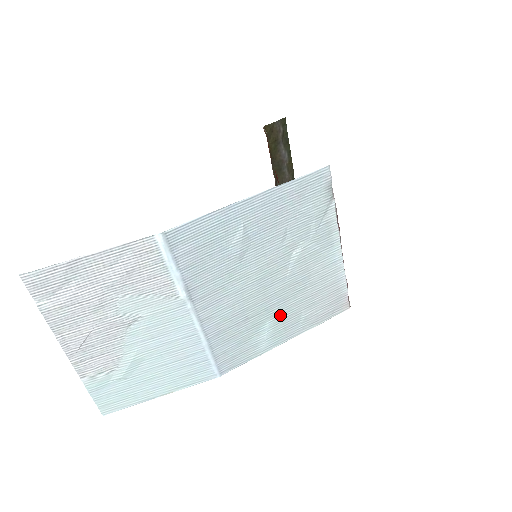
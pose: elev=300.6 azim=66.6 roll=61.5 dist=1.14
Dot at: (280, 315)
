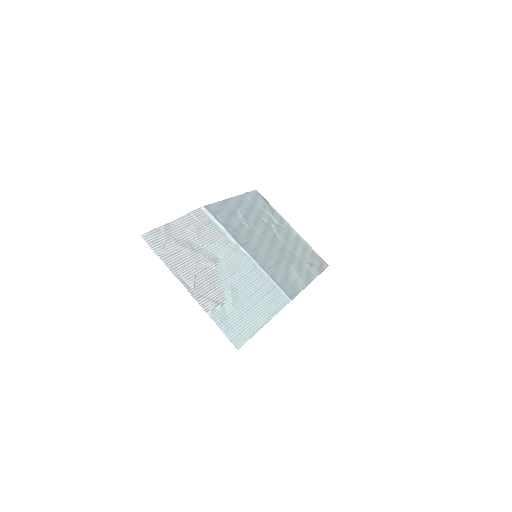
Dot at: (294, 263)
